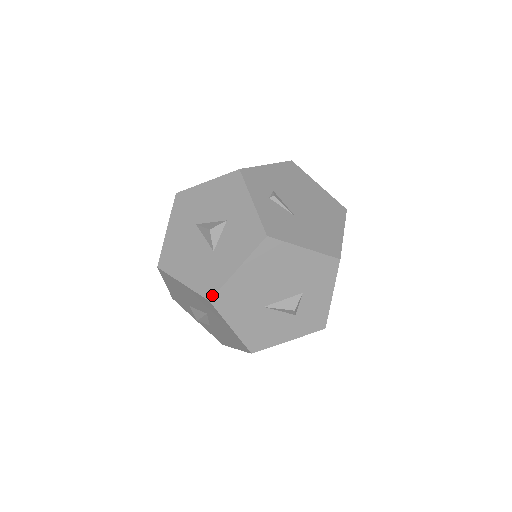
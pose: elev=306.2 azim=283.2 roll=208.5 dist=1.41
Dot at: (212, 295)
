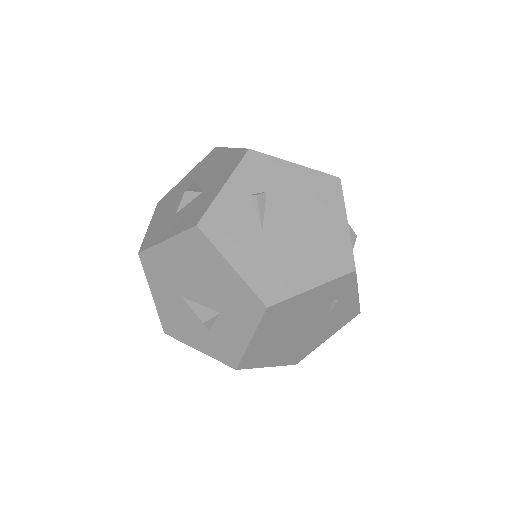
Dot at: (142, 250)
